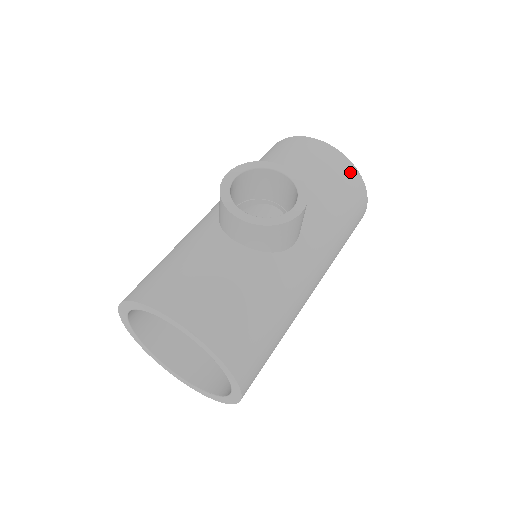
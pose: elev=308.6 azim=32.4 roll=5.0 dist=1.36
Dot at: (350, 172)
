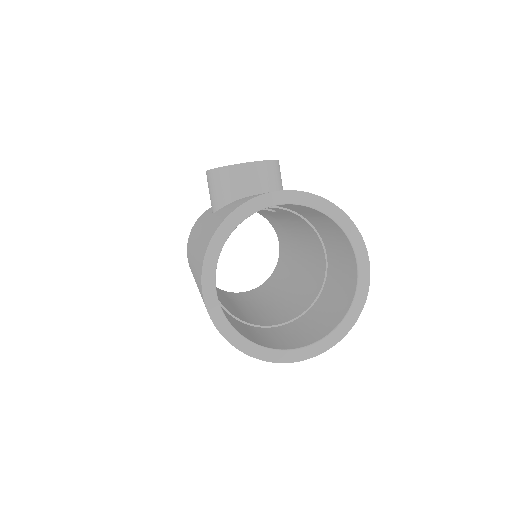
Dot at: occluded
